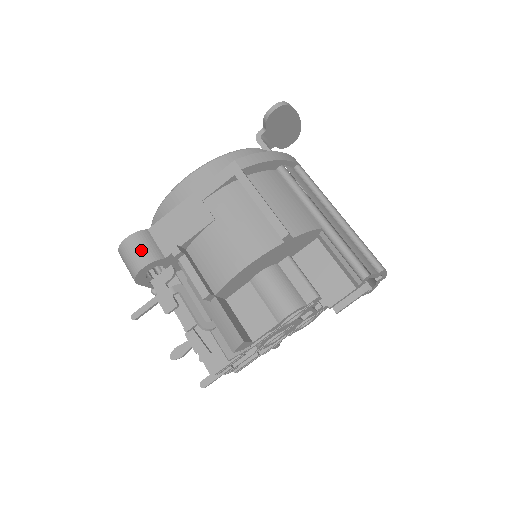
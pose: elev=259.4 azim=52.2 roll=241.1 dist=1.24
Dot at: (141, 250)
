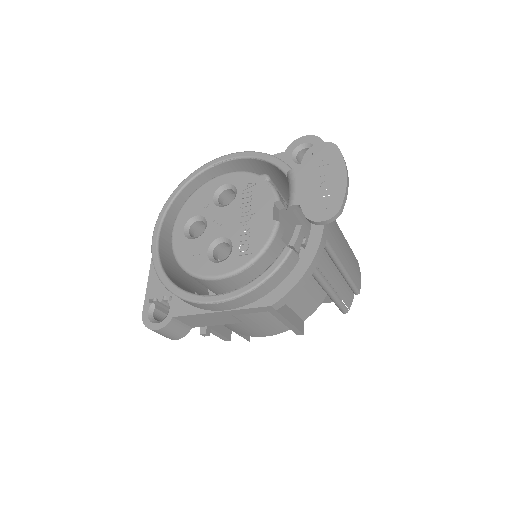
Dot at: (172, 334)
